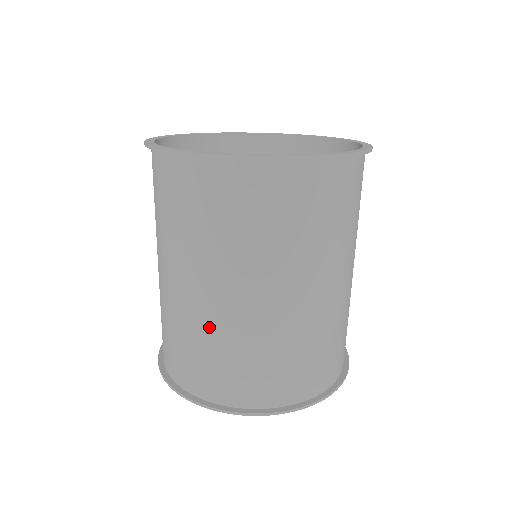
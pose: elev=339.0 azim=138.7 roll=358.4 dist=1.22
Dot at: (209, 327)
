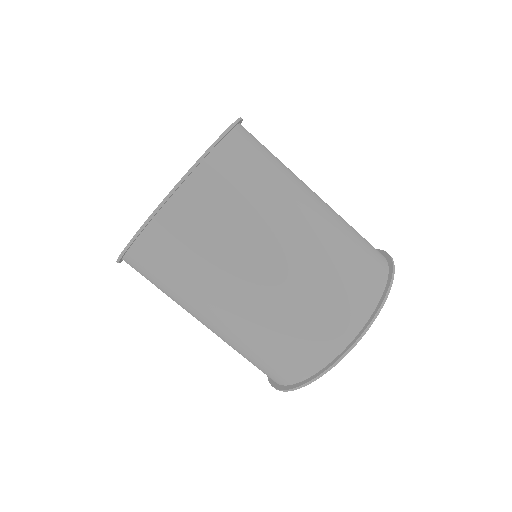
Dot at: (239, 339)
